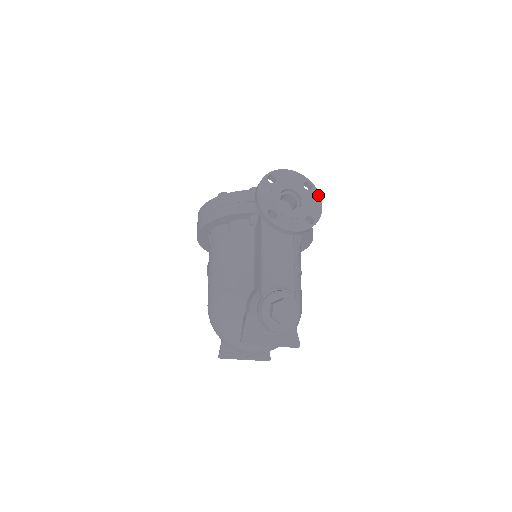
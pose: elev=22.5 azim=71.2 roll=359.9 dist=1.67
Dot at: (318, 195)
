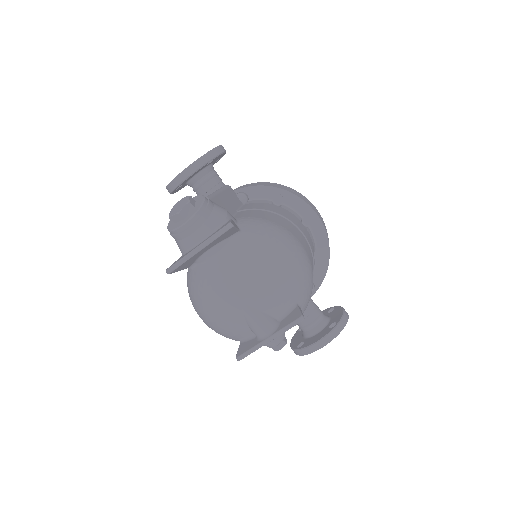
Dot at: occluded
